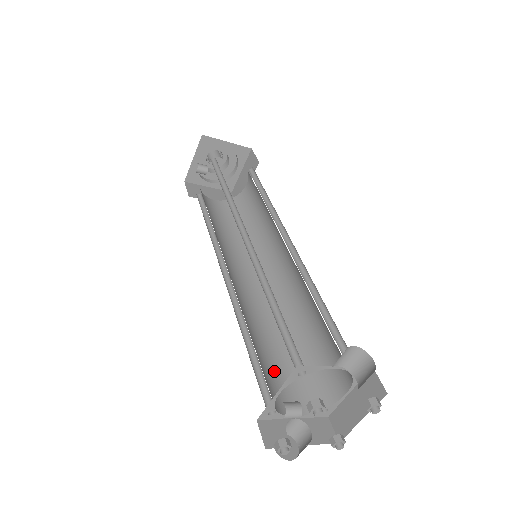
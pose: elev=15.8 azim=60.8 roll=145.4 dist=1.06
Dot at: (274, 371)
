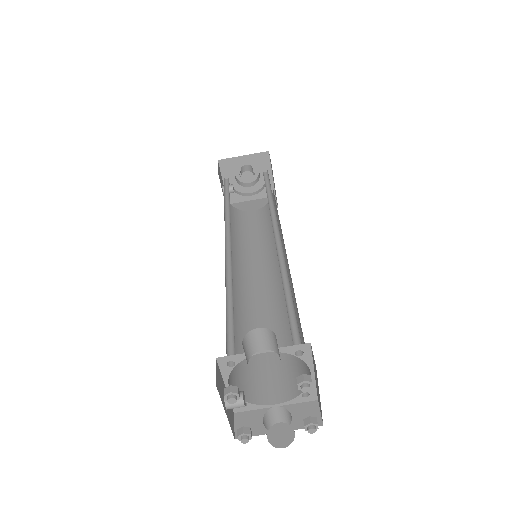
Dot at: (265, 363)
